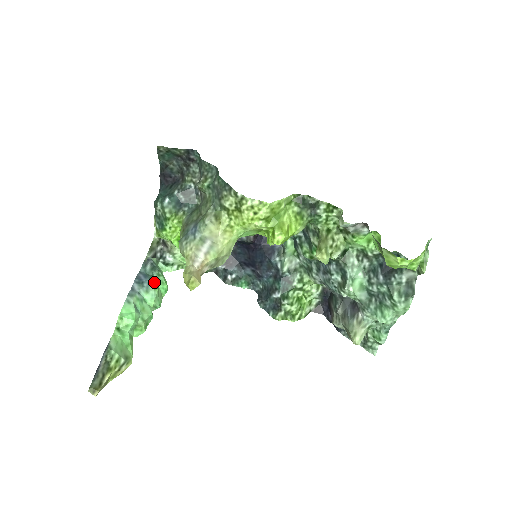
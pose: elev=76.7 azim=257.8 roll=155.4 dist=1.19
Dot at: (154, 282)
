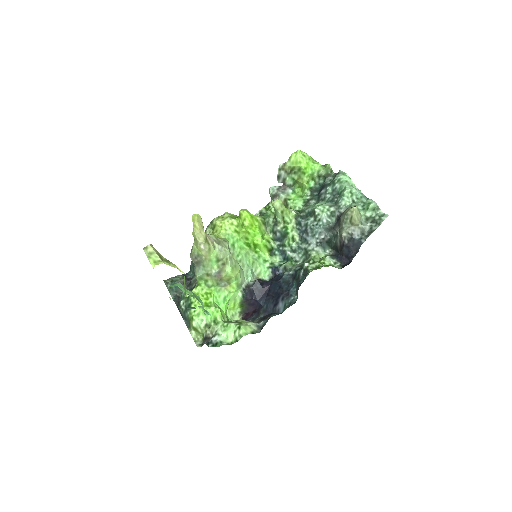
Dot at: occluded
